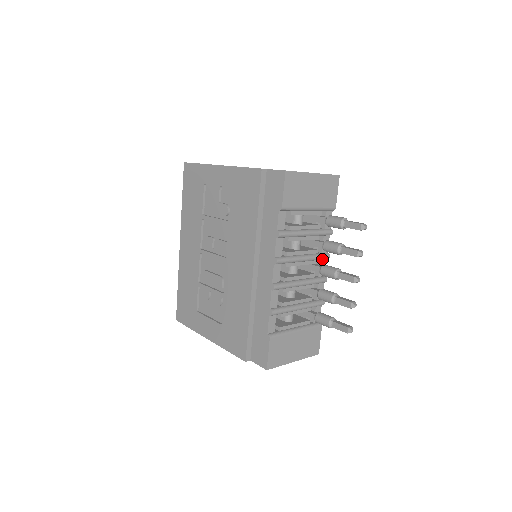
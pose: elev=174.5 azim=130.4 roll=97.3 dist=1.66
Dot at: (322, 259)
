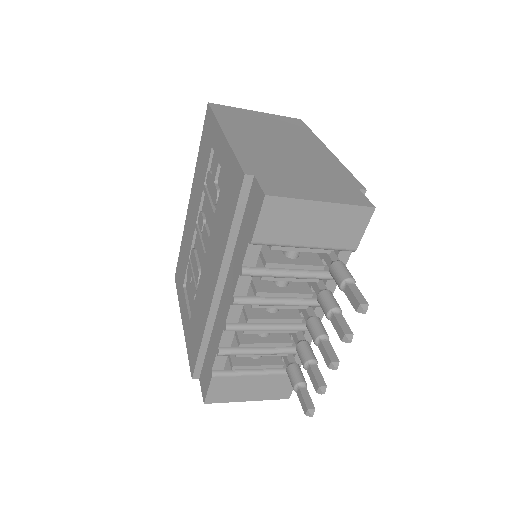
Dot at: (317, 306)
